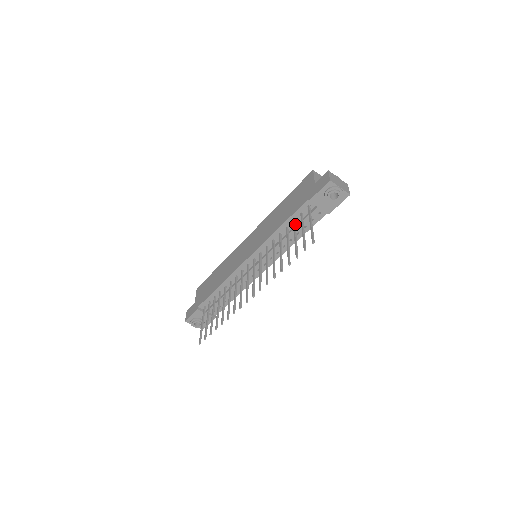
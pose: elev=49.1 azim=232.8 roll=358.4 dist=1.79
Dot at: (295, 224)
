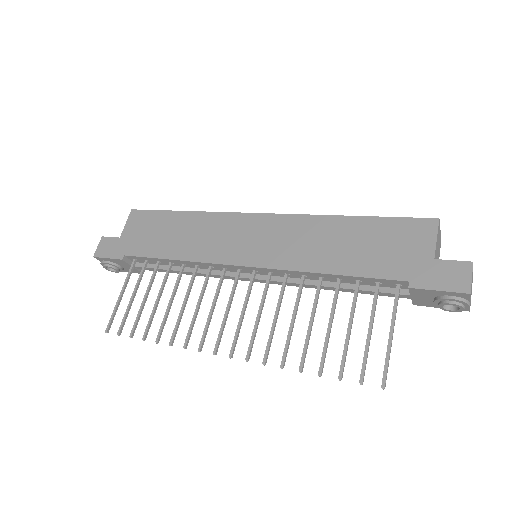
Dot at: occluded
